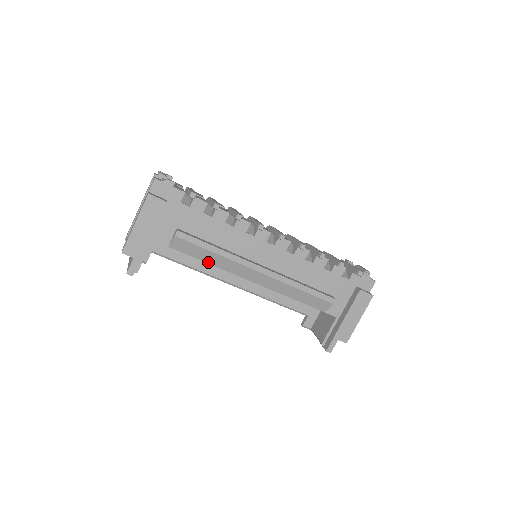
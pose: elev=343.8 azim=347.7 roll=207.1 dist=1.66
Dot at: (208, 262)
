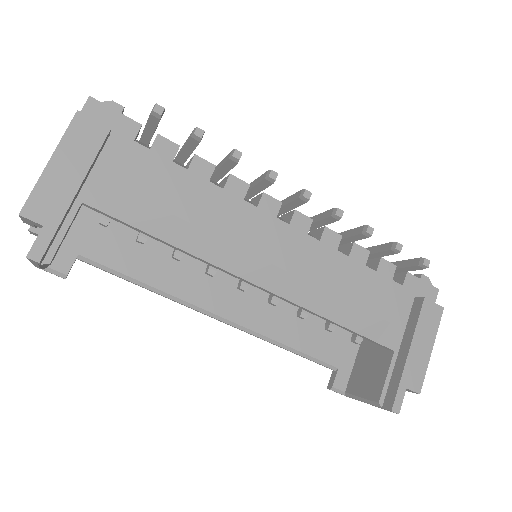
Dot at: (183, 248)
